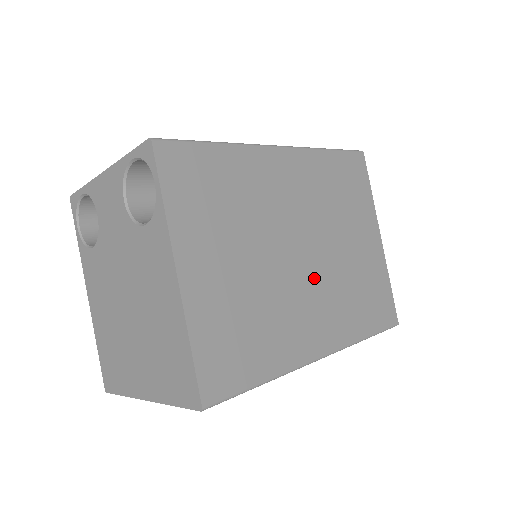
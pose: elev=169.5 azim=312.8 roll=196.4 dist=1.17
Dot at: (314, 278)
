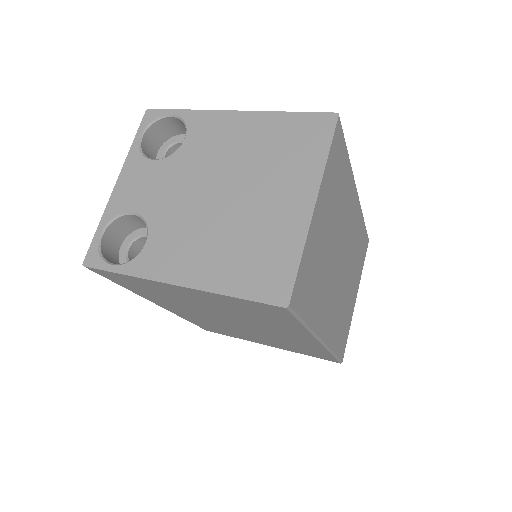
Dot at: occluded
